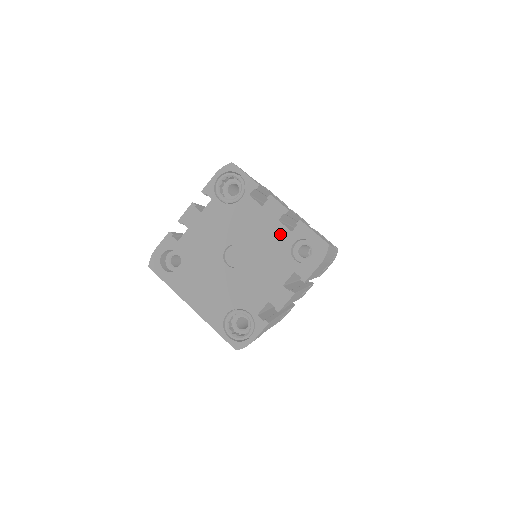
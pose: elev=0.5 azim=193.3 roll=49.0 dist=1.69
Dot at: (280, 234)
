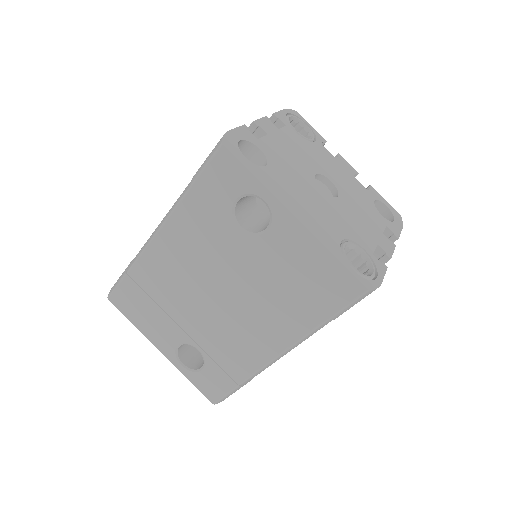
Dot at: (360, 188)
